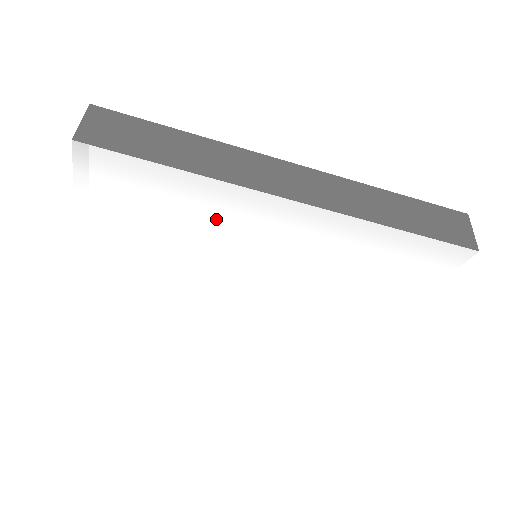
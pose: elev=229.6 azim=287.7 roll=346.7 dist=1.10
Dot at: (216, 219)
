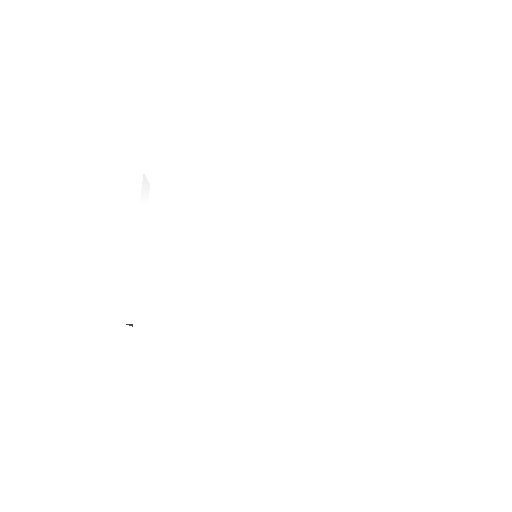
Dot at: (221, 206)
